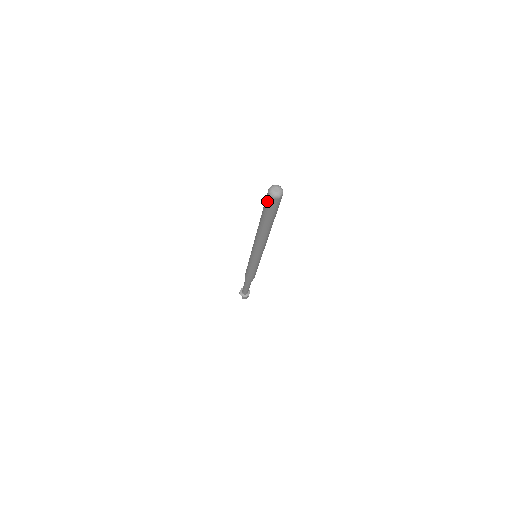
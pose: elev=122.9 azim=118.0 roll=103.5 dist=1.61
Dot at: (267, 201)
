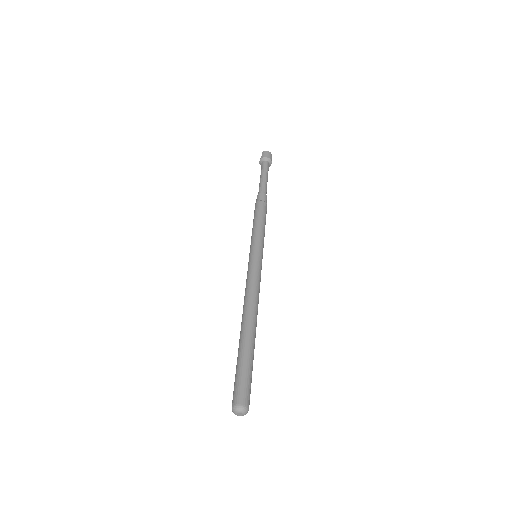
Dot at: (233, 393)
